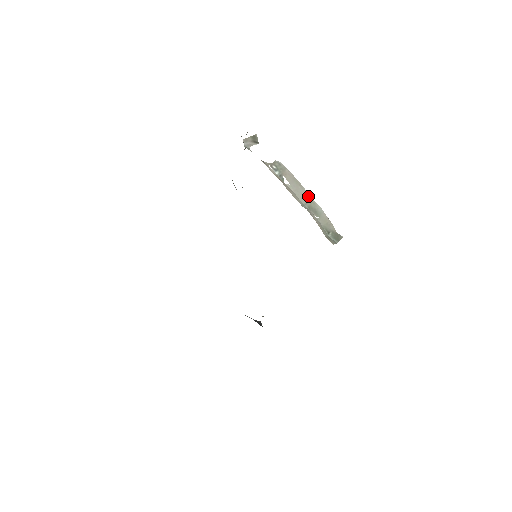
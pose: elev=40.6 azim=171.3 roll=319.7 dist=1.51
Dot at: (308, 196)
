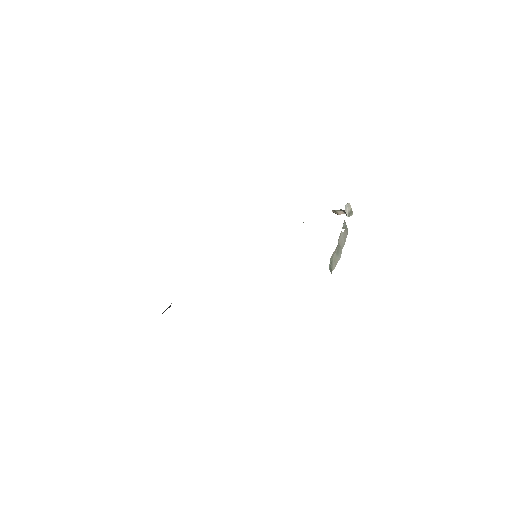
Dot at: (342, 247)
